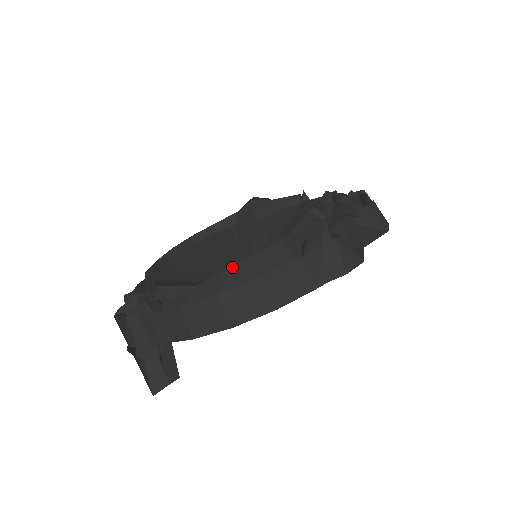
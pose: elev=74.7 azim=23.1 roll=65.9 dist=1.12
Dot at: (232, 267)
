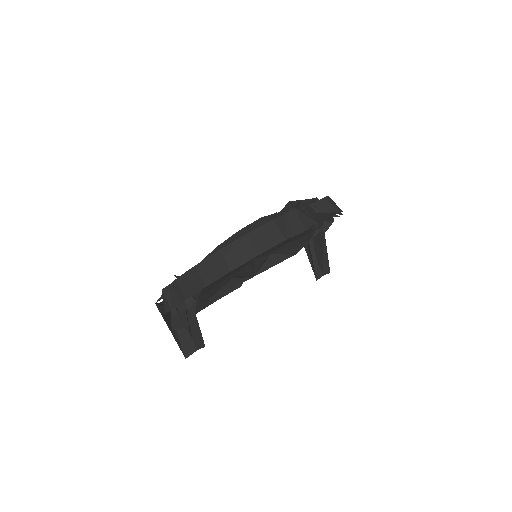
Dot at: (229, 238)
